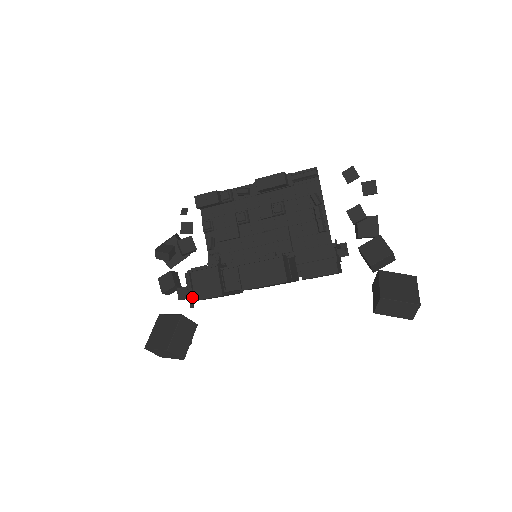
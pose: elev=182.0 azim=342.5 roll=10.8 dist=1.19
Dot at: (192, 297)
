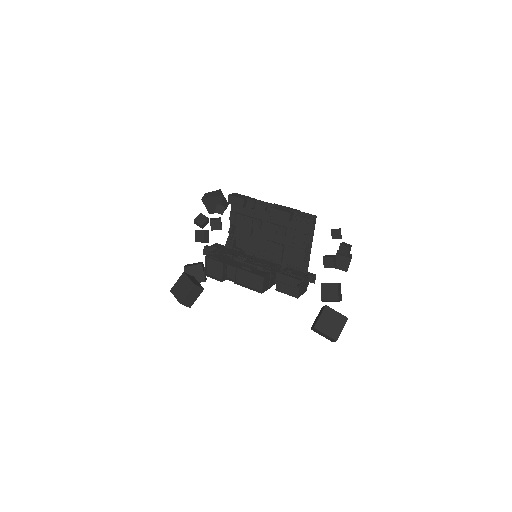
Dot at: (205, 273)
